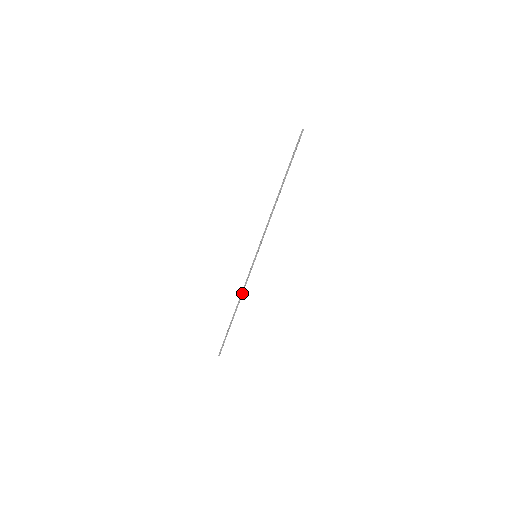
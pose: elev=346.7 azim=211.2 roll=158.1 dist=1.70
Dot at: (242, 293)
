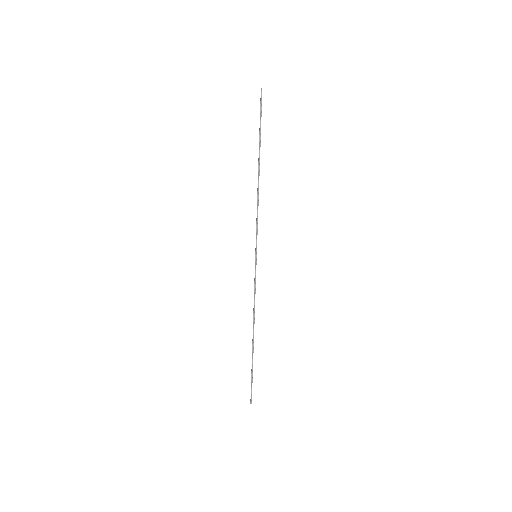
Dot at: (253, 308)
